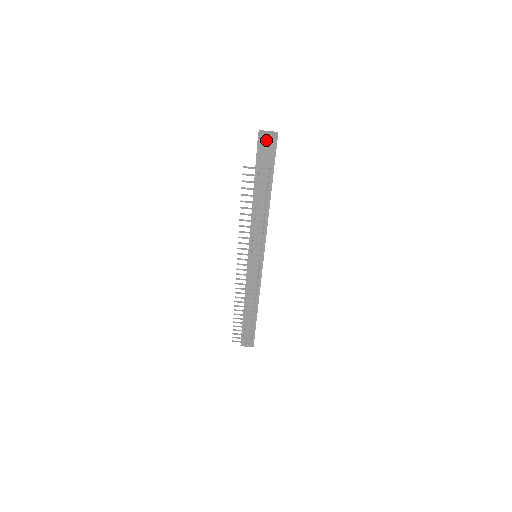
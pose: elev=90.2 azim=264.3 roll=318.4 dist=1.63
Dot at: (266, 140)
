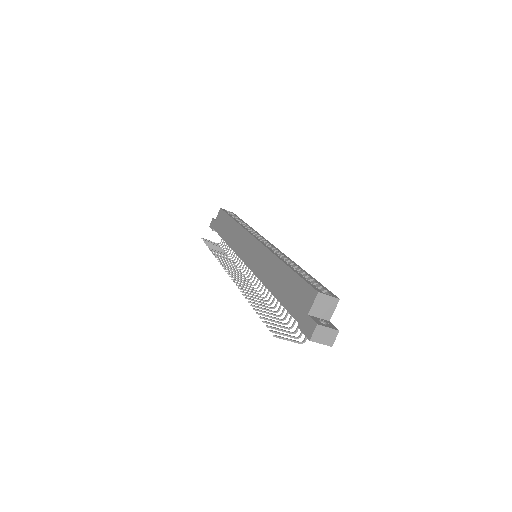
Dot at: (317, 341)
